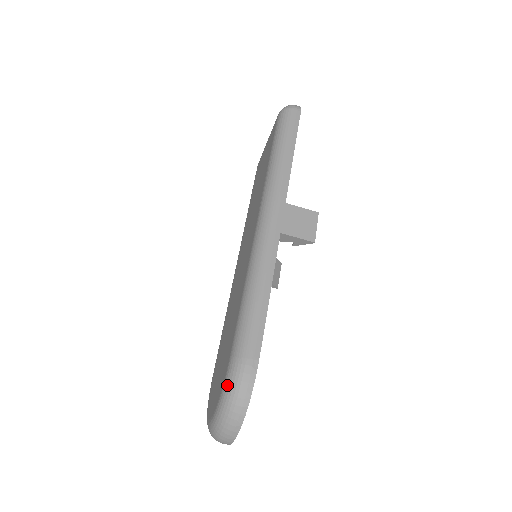
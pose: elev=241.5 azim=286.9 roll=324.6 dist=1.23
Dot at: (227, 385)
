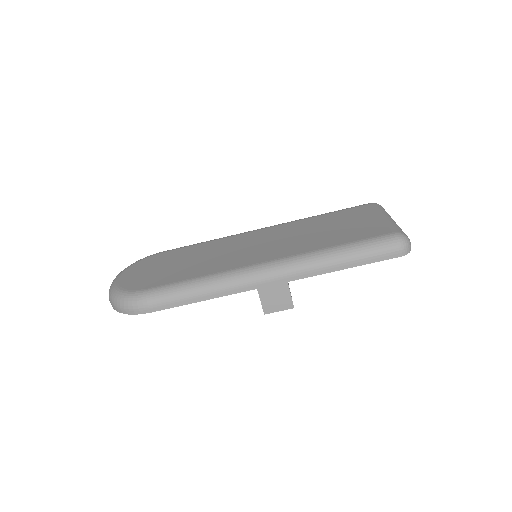
Dot at: (129, 296)
